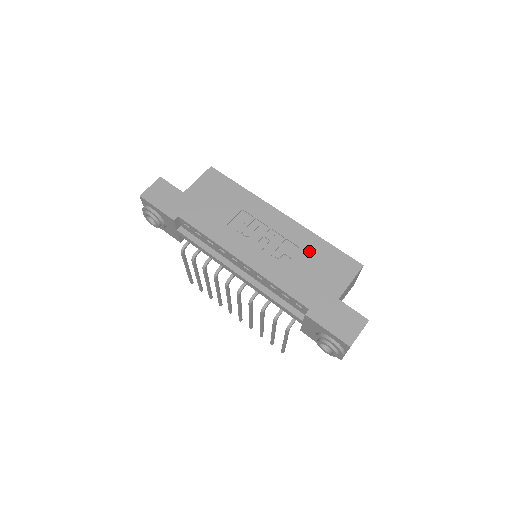
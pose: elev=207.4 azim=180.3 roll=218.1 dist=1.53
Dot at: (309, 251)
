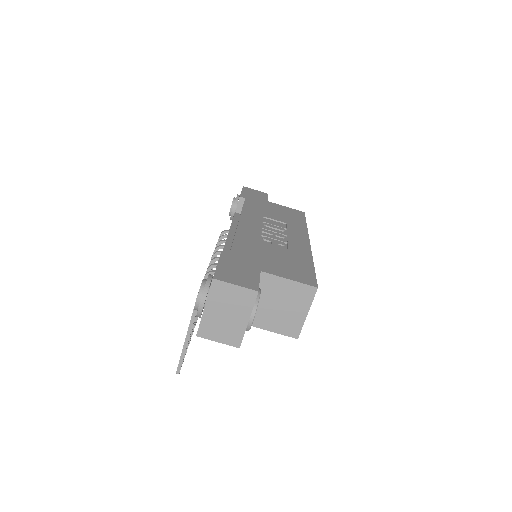
Dot at: (291, 254)
